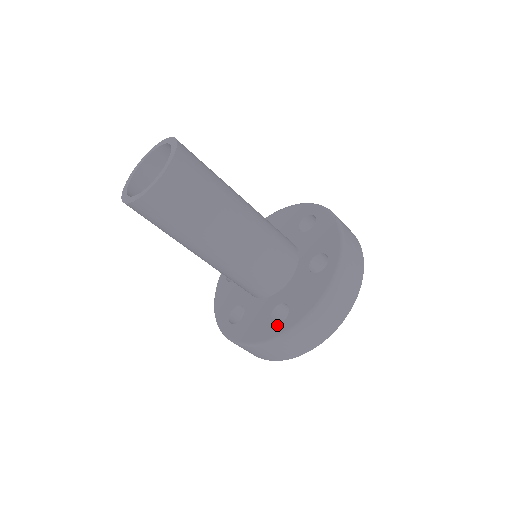
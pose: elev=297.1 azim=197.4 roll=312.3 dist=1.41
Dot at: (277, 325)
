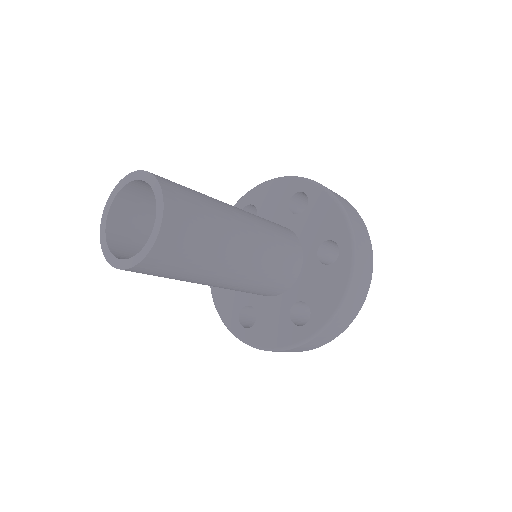
Dot at: (301, 327)
